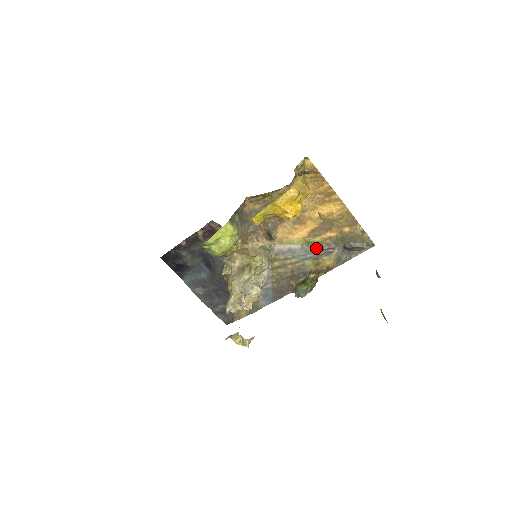
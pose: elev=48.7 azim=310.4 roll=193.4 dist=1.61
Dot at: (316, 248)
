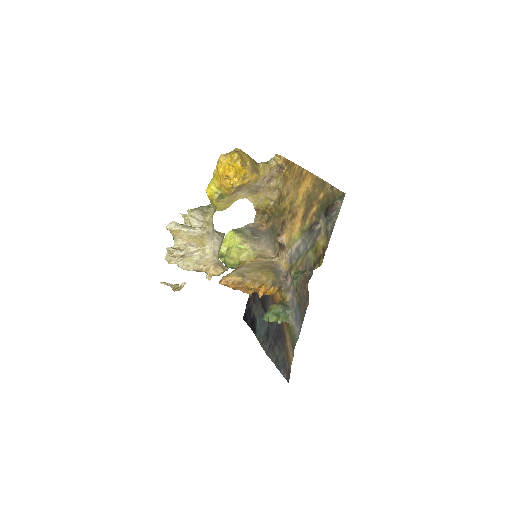
Dot at: (310, 234)
